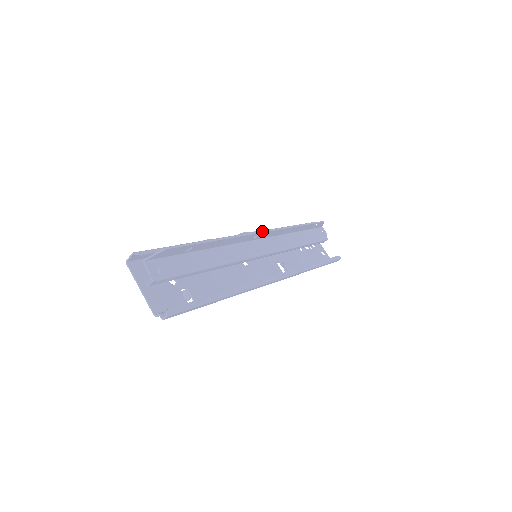
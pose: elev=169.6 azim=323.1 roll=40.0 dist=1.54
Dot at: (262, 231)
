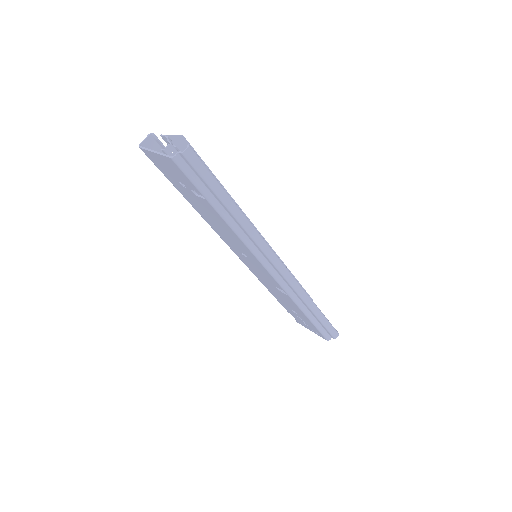
Dot at: (260, 234)
